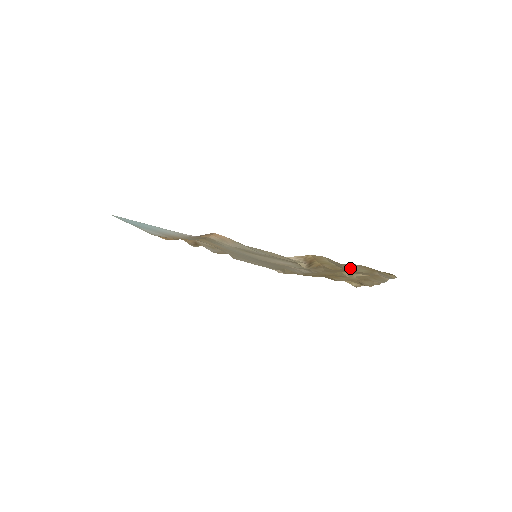
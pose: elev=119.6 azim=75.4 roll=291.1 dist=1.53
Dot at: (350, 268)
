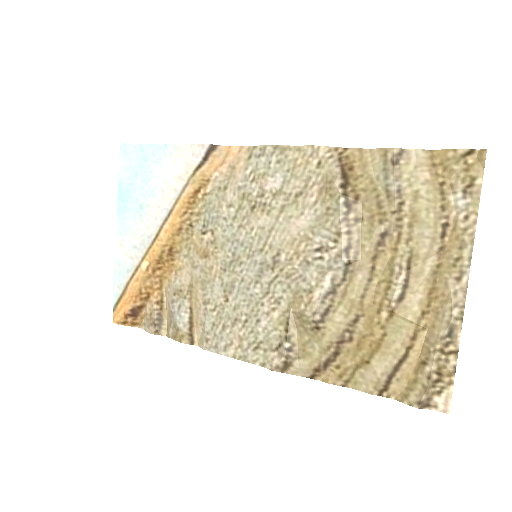
Dot at: (406, 194)
